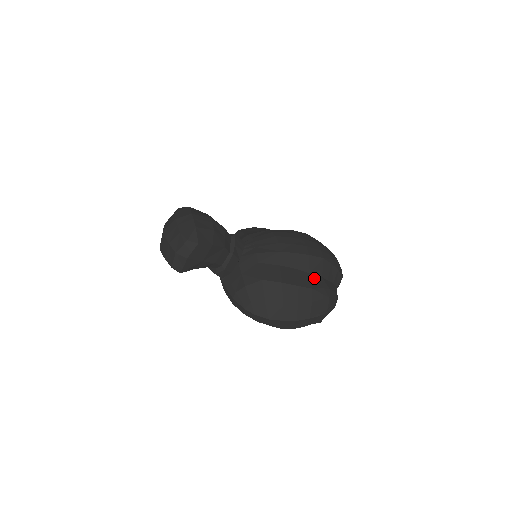
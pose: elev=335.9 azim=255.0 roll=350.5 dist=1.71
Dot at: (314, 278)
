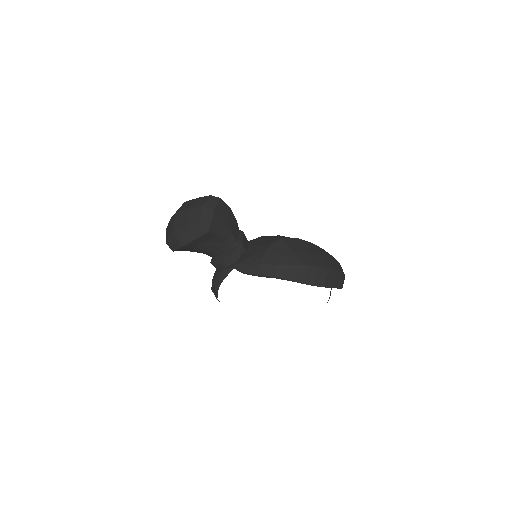
Dot at: occluded
